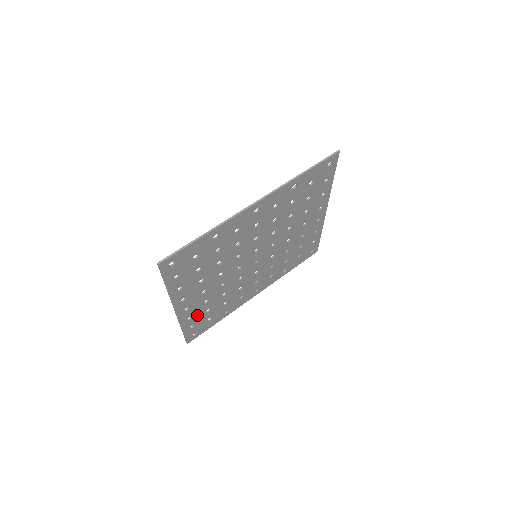
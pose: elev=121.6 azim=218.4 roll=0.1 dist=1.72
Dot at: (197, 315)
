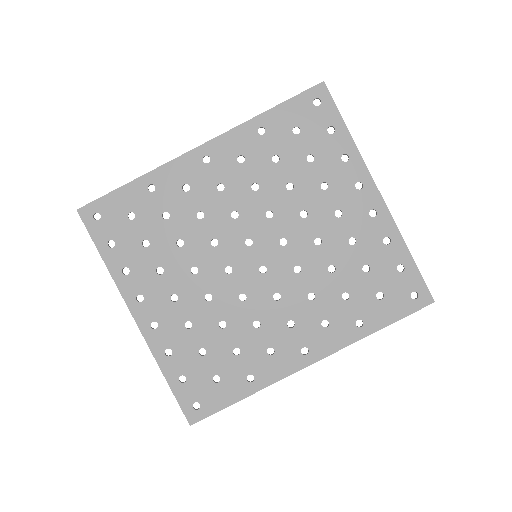
Dot at: (183, 352)
